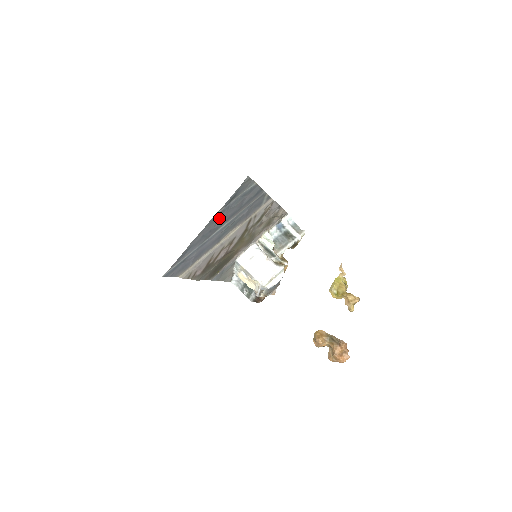
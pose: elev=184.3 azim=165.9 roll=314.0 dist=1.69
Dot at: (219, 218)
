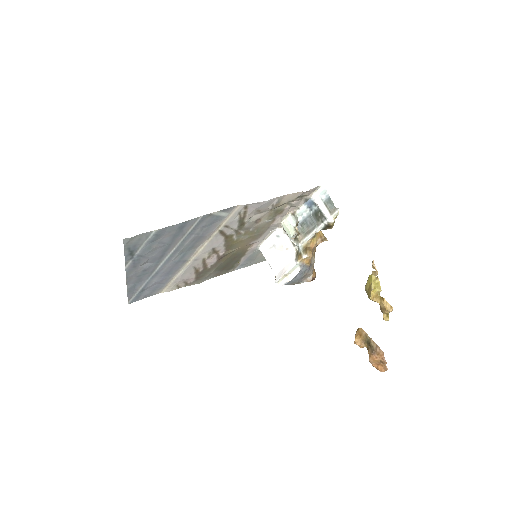
Dot at: (141, 263)
